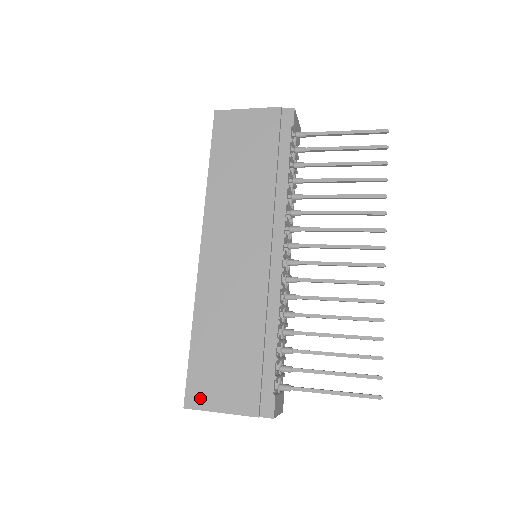
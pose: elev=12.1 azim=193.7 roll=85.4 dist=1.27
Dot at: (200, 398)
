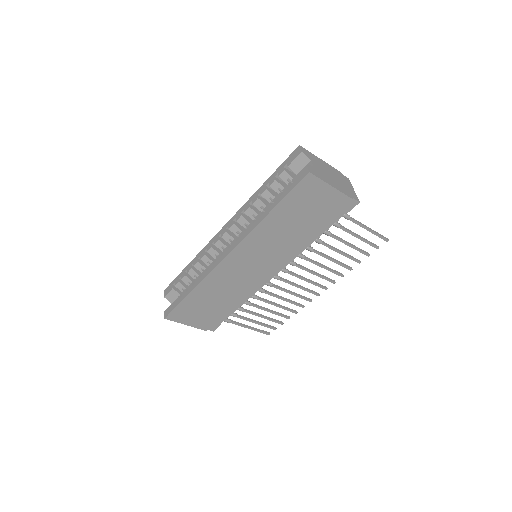
Dot at: (178, 318)
